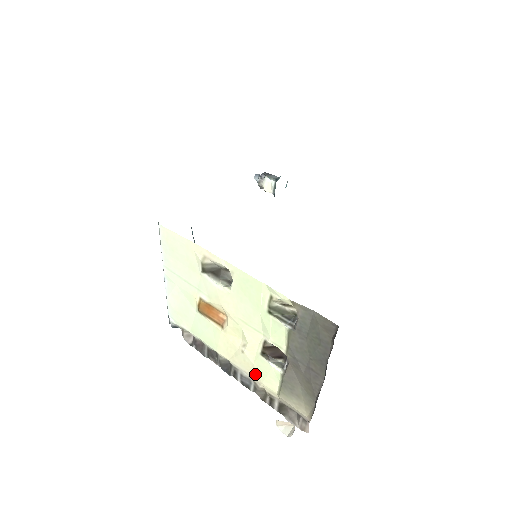
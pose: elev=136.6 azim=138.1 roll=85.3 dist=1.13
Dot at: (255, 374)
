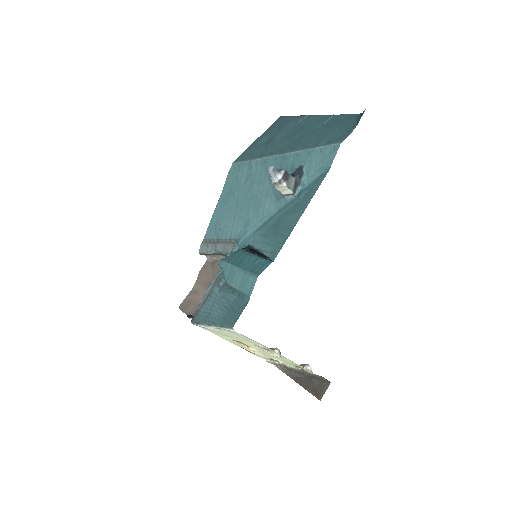
Dot at: occluded
